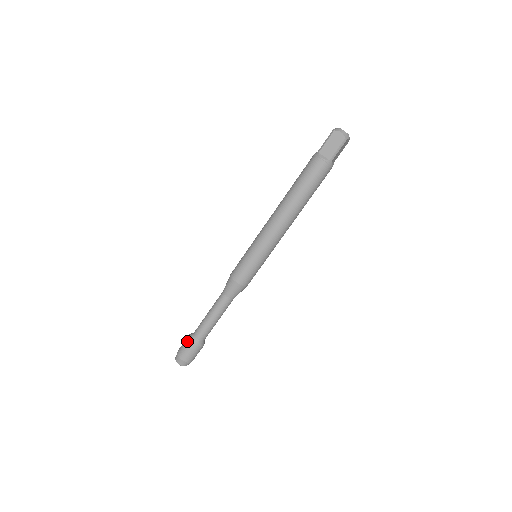
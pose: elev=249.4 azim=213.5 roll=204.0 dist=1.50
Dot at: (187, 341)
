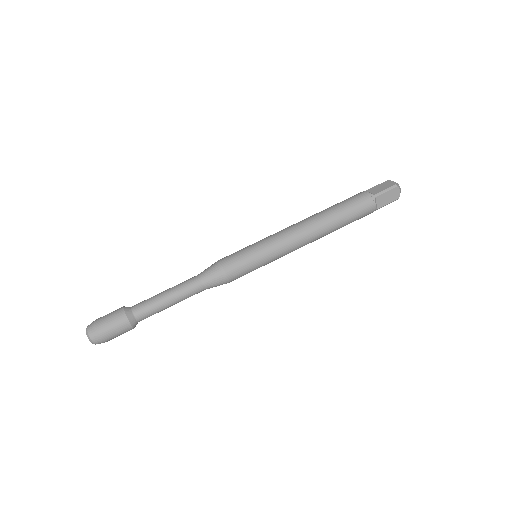
Dot at: (119, 308)
